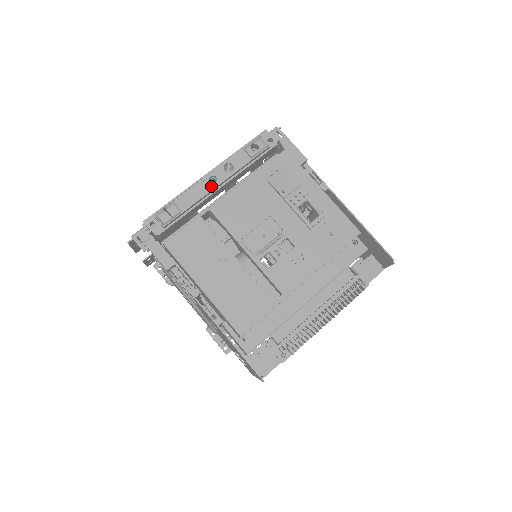
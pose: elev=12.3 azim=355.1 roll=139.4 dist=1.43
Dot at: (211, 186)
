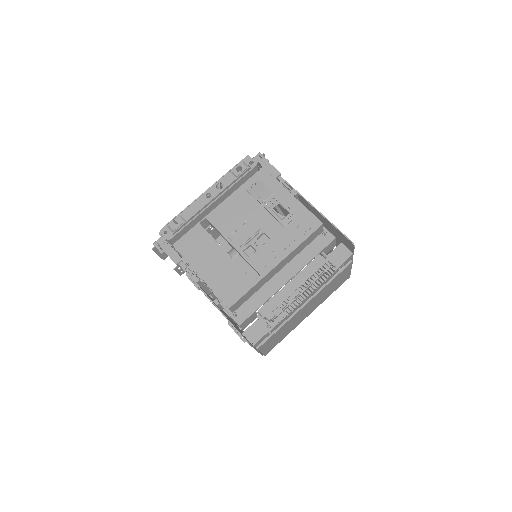
Dot at: (207, 201)
